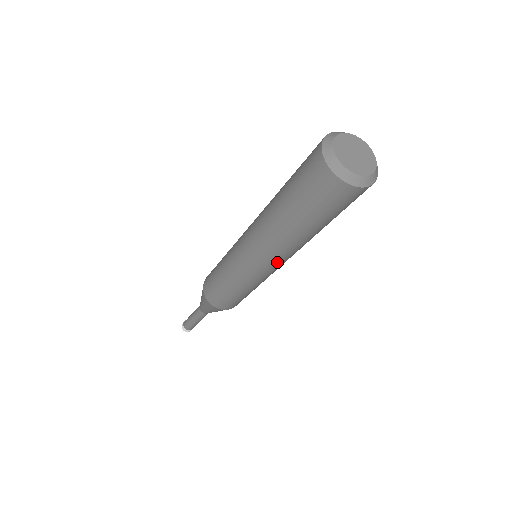
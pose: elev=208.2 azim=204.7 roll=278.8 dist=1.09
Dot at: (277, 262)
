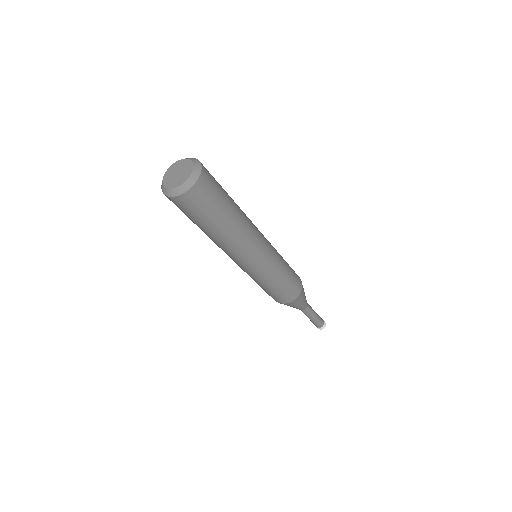
Dot at: (253, 250)
